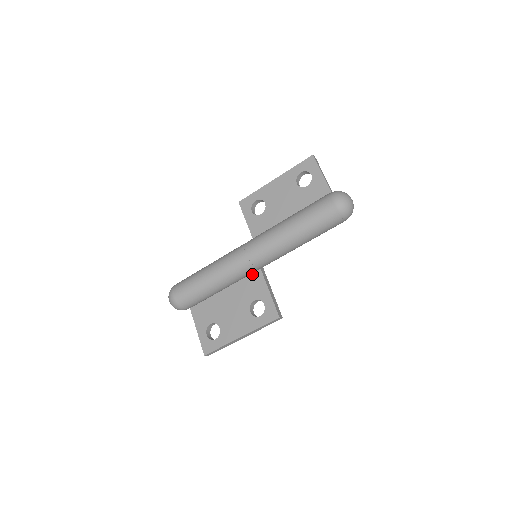
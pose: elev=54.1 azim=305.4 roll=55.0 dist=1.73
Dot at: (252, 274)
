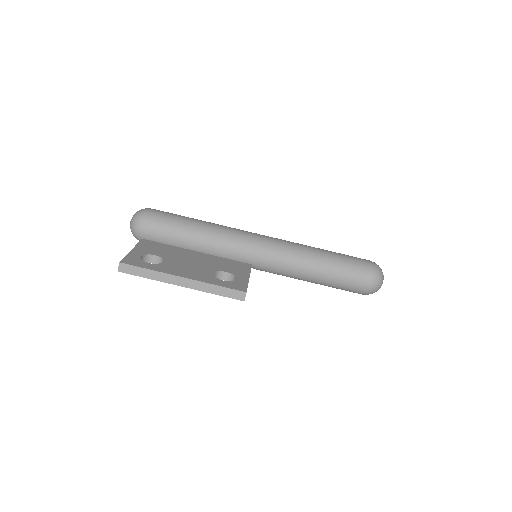
Dot at: (240, 262)
